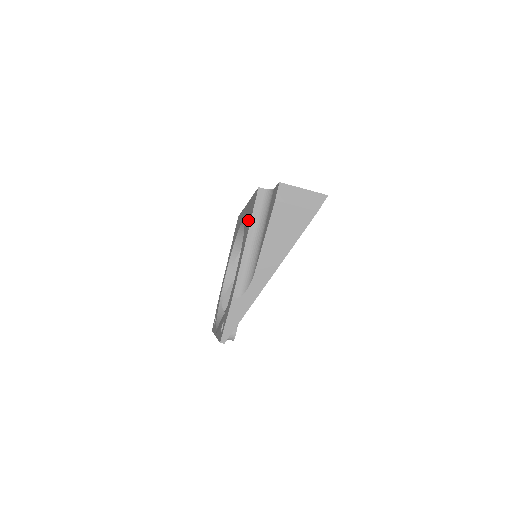
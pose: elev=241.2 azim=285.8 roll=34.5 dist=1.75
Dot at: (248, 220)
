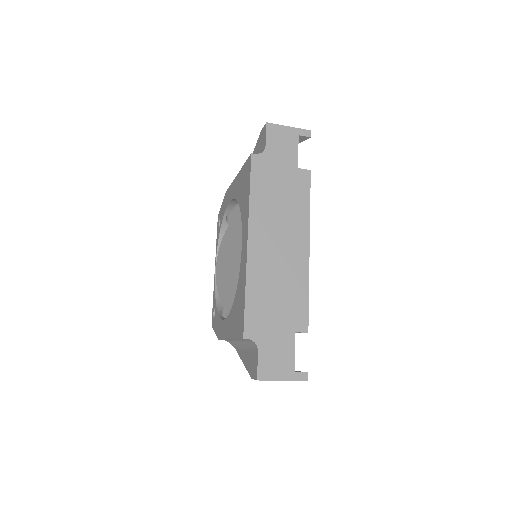
Dot at: (235, 317)
